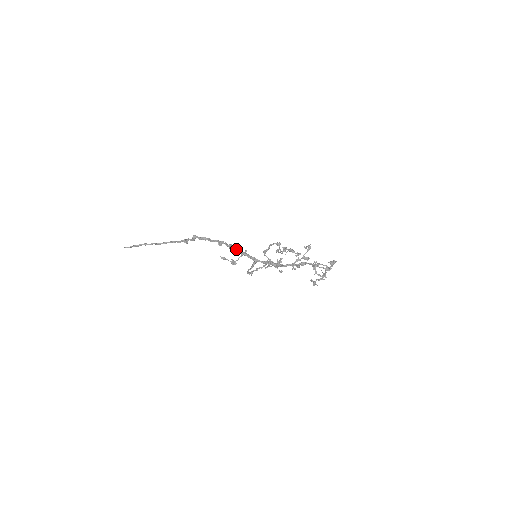
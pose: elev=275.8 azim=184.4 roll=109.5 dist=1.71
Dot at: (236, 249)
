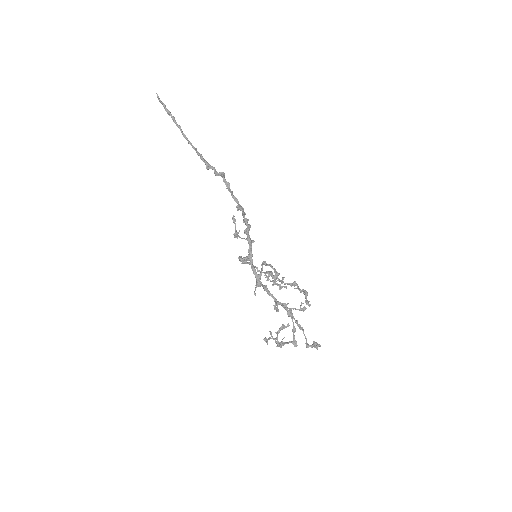
Dot at: (248, 229)
